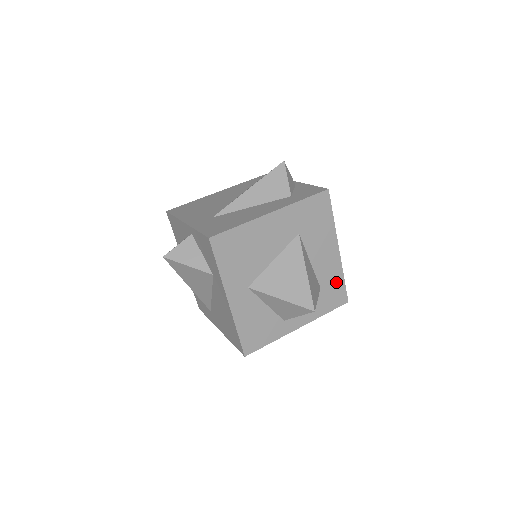
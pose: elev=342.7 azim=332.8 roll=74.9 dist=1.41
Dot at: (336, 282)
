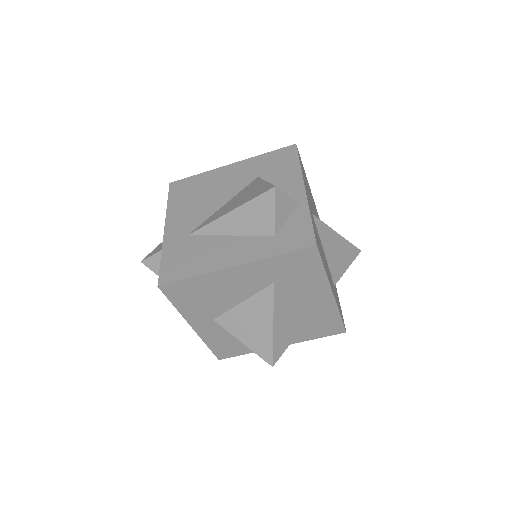
Dot at: (329, 318)
